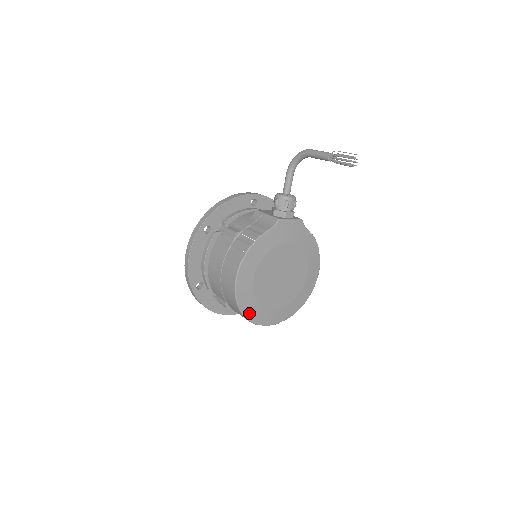
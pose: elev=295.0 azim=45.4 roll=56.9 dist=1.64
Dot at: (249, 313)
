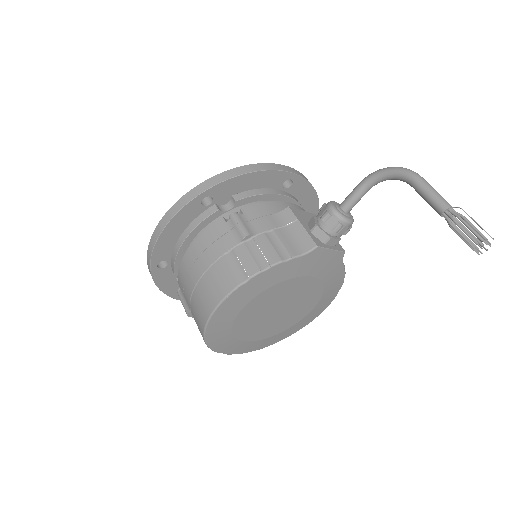
Dot at: (215, 341)
